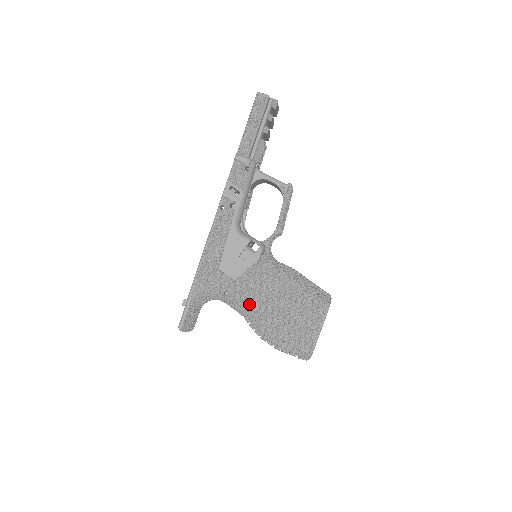
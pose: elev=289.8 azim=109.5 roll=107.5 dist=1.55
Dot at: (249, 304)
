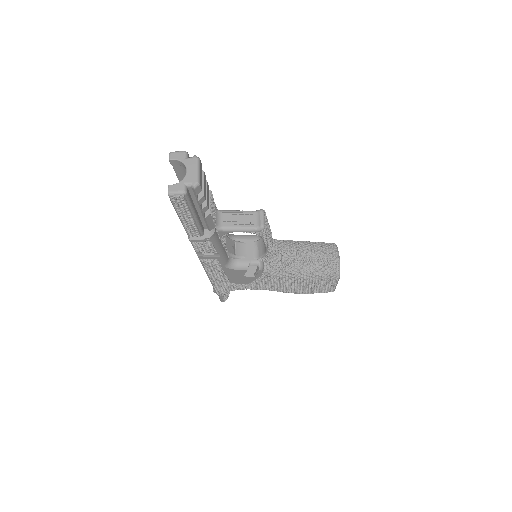
Dot at: (270, 289)
